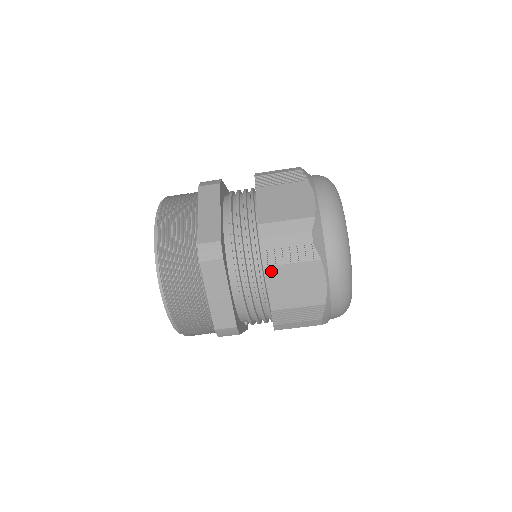
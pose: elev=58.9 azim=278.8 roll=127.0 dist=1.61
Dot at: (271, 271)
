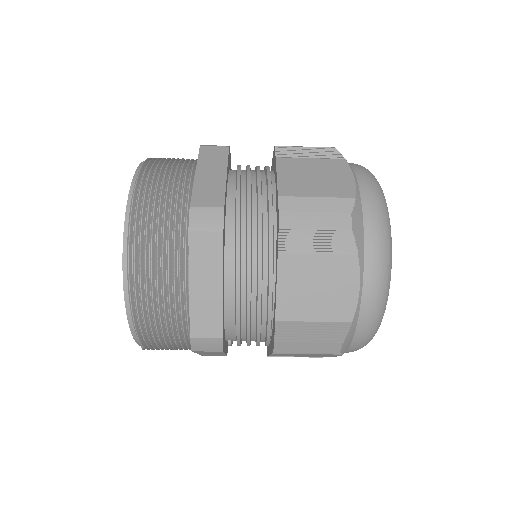
Dot at: (287, 261)
